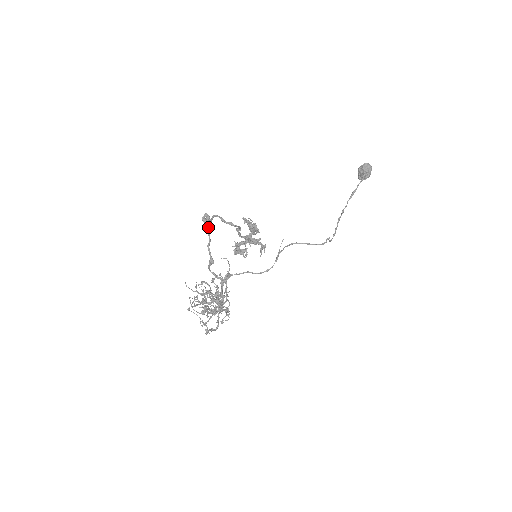
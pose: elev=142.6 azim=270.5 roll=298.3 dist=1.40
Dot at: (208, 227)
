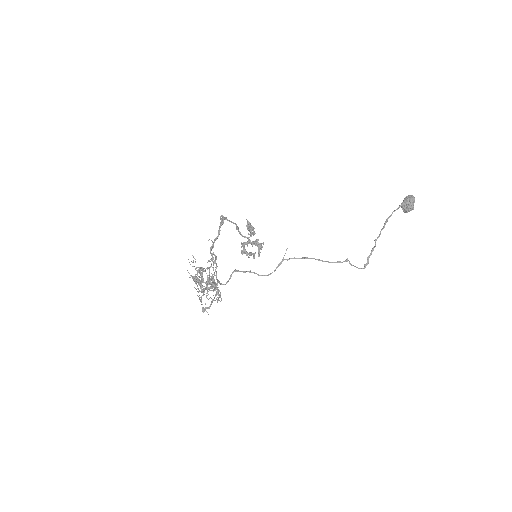
Dot at: (220, 227)
